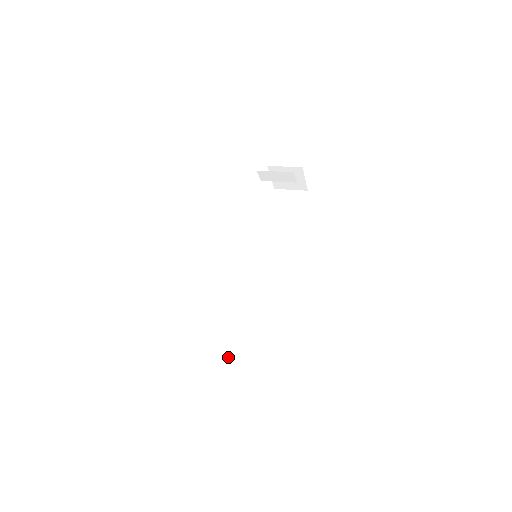
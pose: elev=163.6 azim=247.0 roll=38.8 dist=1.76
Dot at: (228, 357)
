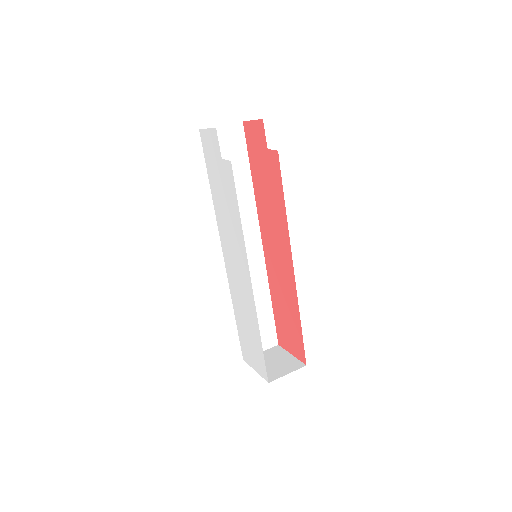
Dot at: occluded
